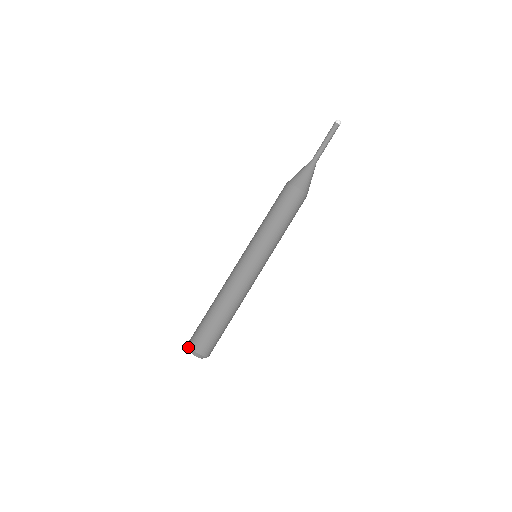
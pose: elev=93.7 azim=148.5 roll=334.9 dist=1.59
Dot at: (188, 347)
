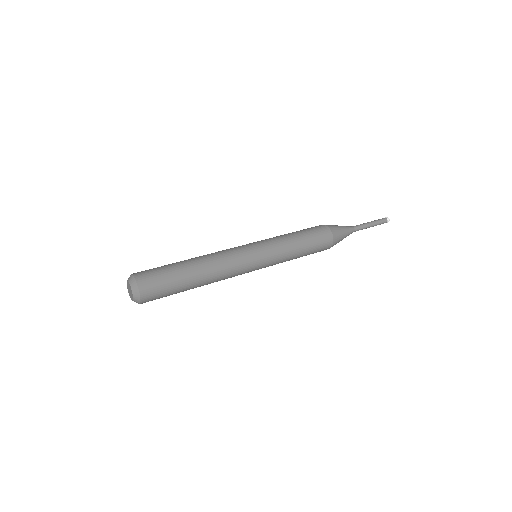
Dot at: occluded
